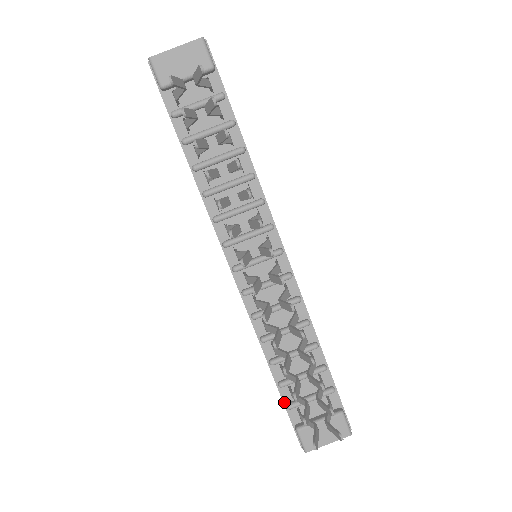
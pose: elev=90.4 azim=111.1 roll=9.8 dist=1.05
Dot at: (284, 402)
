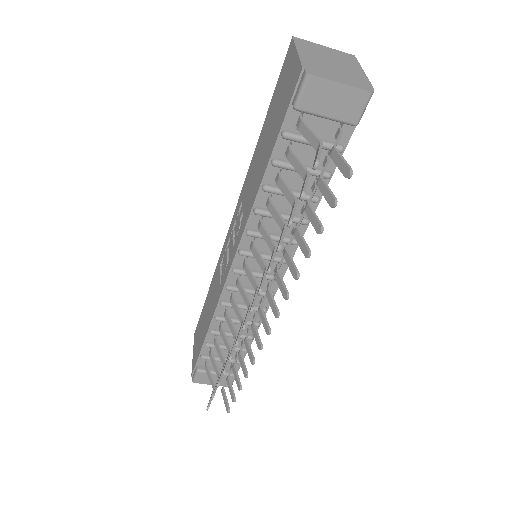
Dot at: (201, 352)
